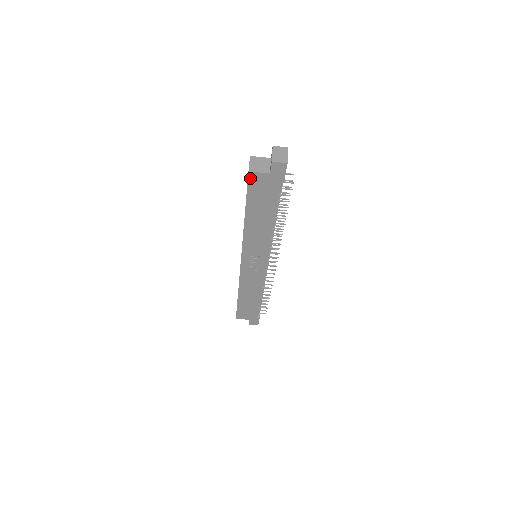
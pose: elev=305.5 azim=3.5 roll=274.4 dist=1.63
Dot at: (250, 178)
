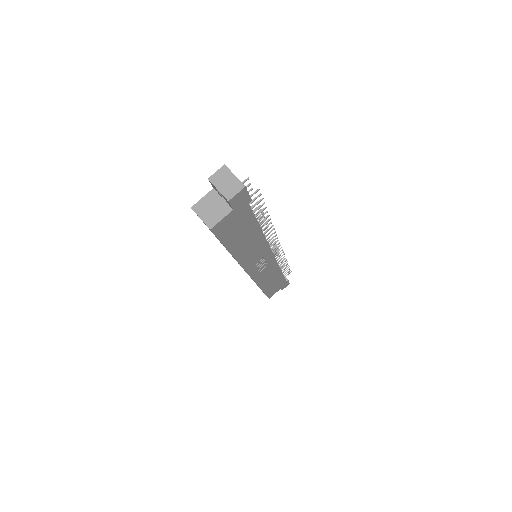
Dot at: (215, 231)
